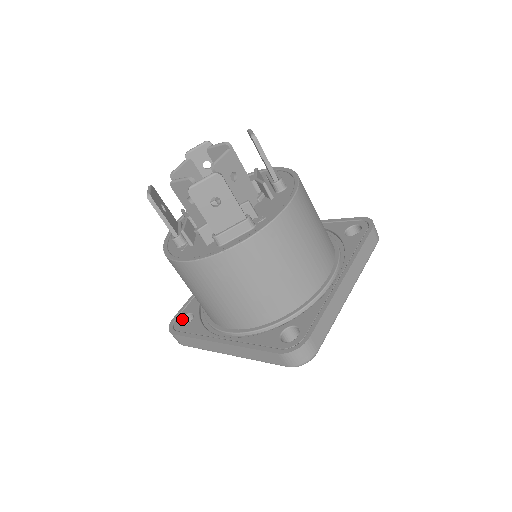
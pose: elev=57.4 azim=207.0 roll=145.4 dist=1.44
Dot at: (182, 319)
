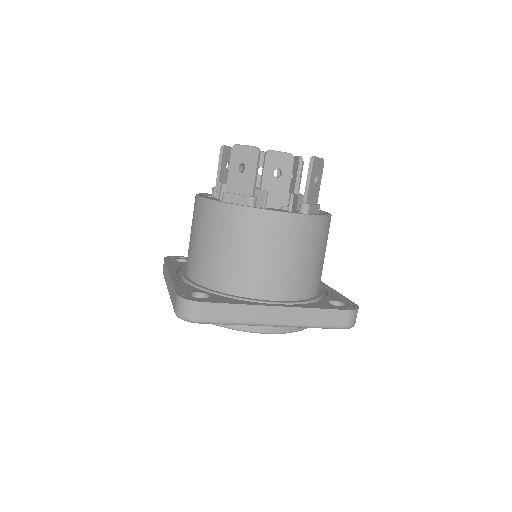
Dot at: (182, 260)
